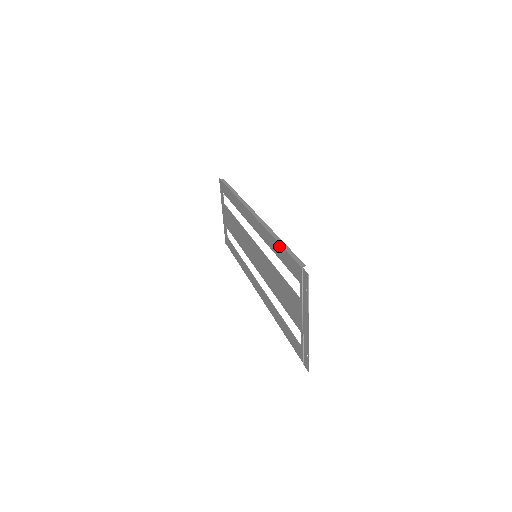
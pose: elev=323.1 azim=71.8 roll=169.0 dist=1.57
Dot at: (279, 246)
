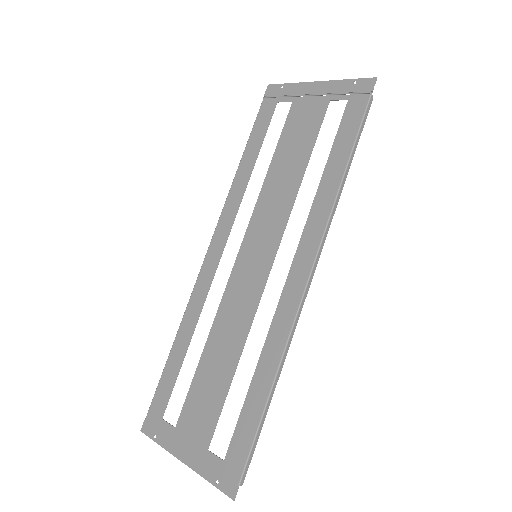
Dot at: (245, 154)
